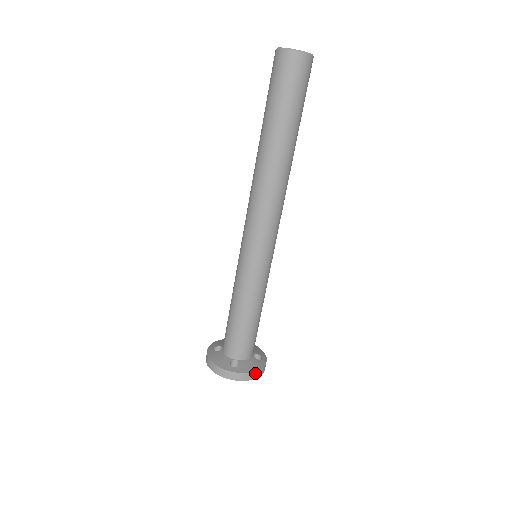
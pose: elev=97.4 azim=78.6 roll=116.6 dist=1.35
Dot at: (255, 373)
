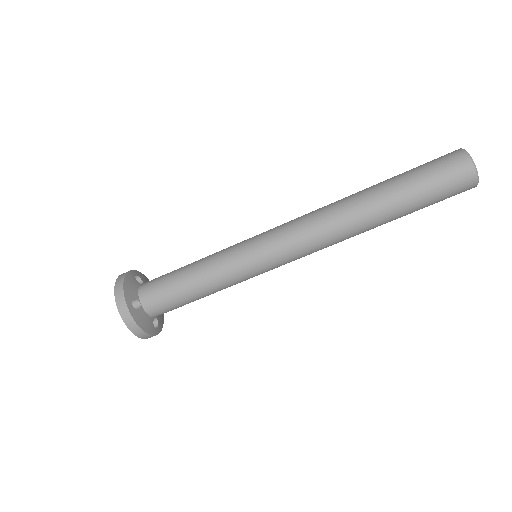
Dot at: (140, 330)
